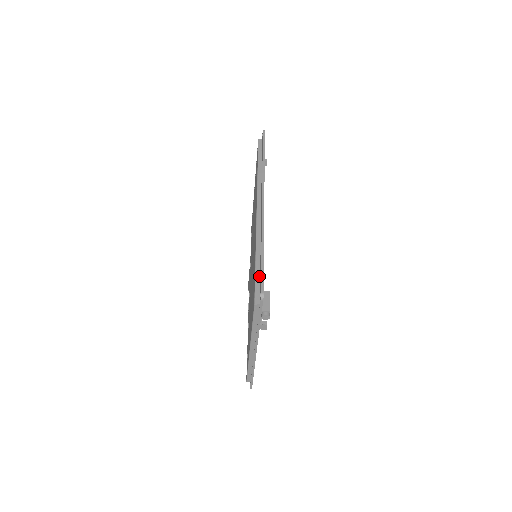
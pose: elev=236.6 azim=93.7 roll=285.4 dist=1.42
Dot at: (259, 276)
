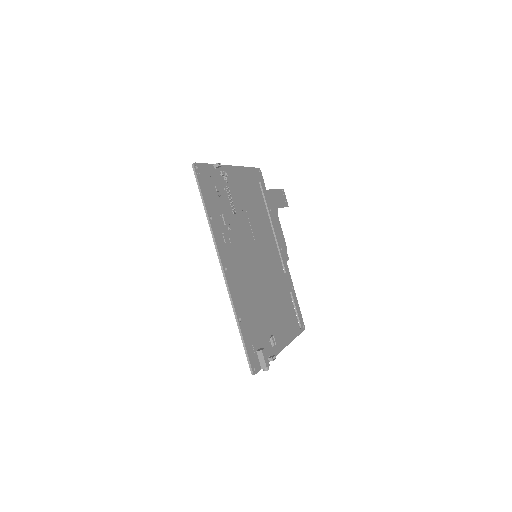
Dot at: (248, 346)
